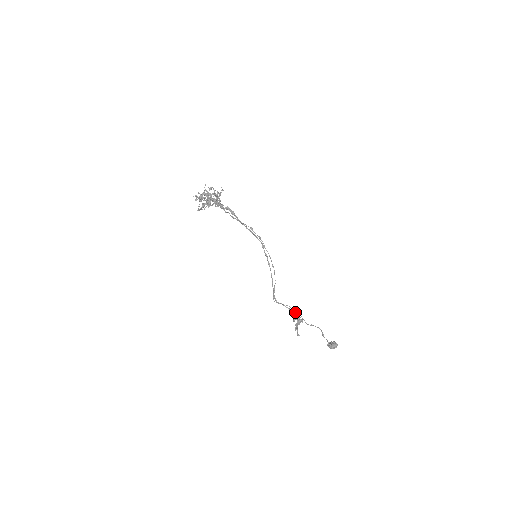
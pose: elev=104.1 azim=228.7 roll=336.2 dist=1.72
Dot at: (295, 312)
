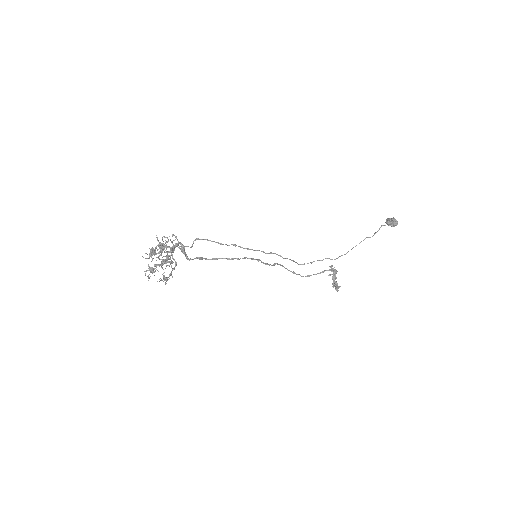
Dot at: occluded
